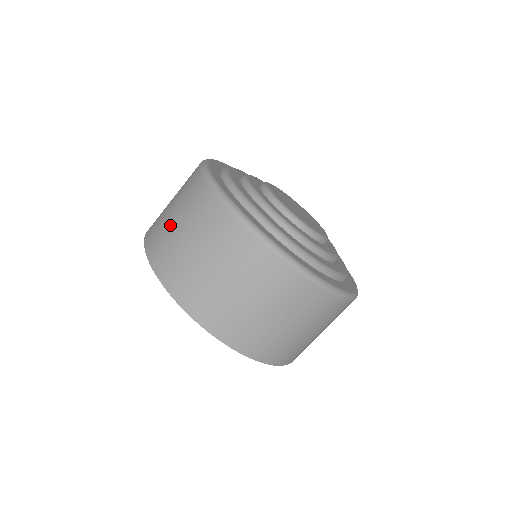
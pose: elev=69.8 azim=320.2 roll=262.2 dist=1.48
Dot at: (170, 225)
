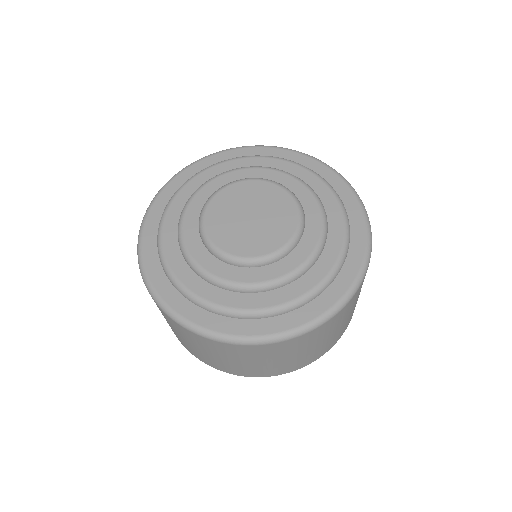
Dot at: (209, 357)
